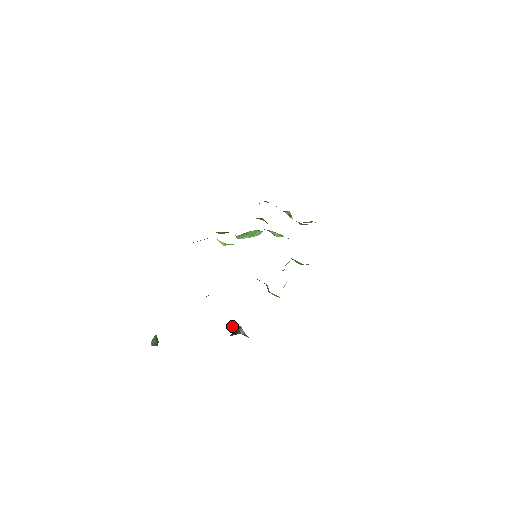
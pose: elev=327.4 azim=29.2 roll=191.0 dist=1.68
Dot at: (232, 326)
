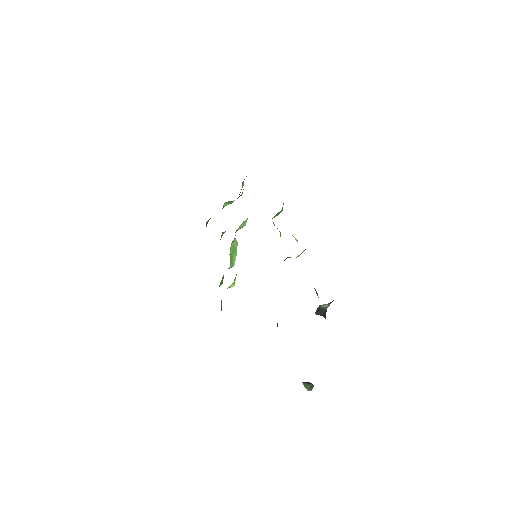
Dot at: occluded
